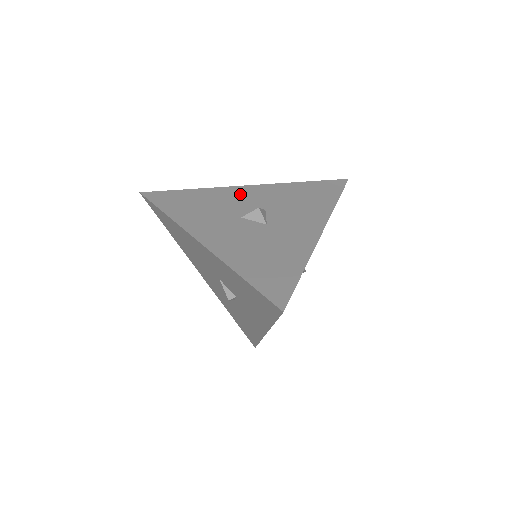
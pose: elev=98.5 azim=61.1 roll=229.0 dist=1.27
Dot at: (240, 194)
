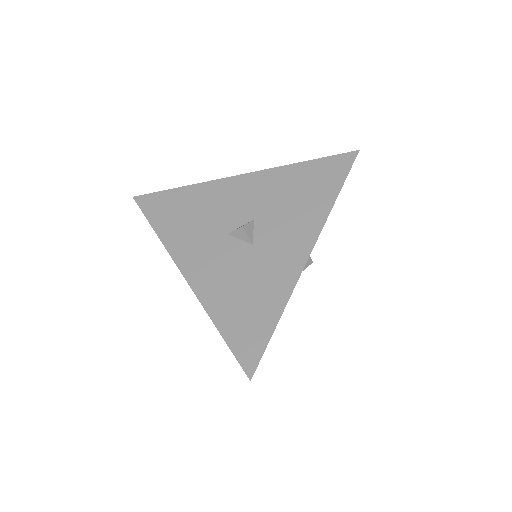
Dot at: (231, 192)
